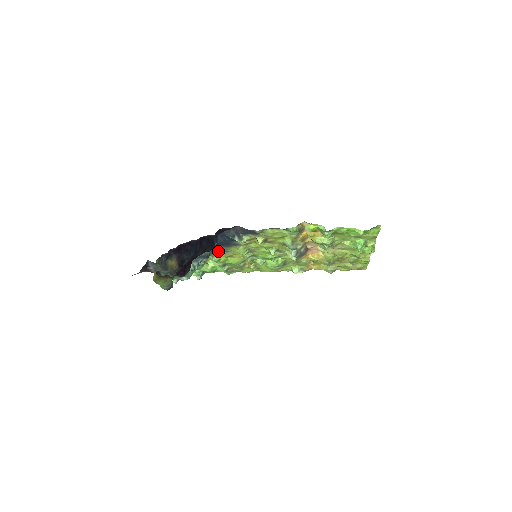
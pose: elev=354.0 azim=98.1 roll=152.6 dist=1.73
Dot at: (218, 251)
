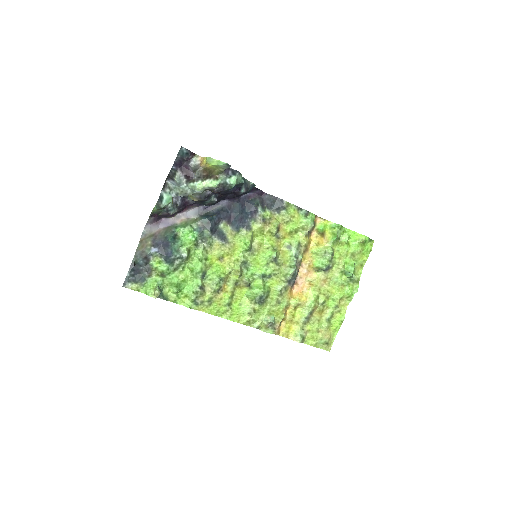
Dot at: (220, 235)
